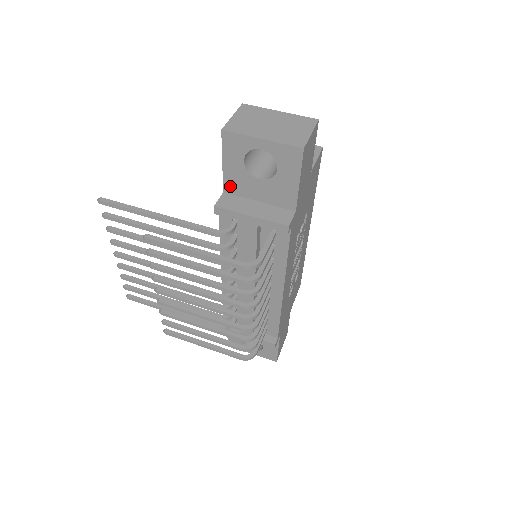
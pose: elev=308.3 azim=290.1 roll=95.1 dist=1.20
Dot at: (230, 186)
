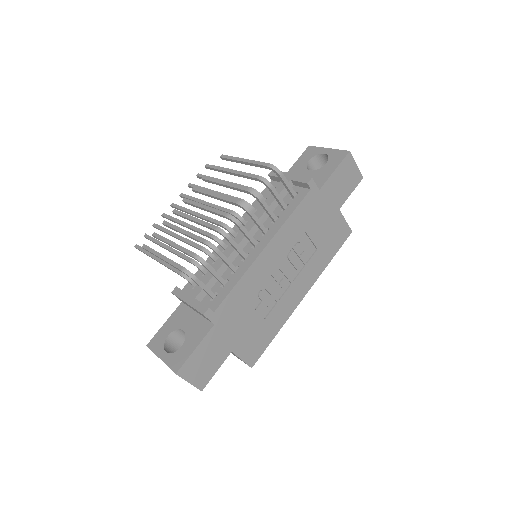
Dot at: occluded
